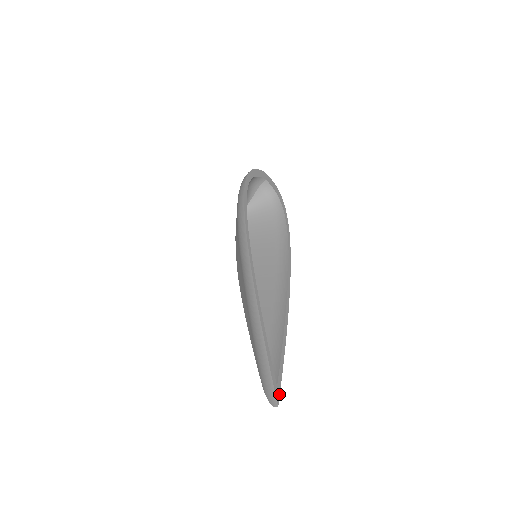
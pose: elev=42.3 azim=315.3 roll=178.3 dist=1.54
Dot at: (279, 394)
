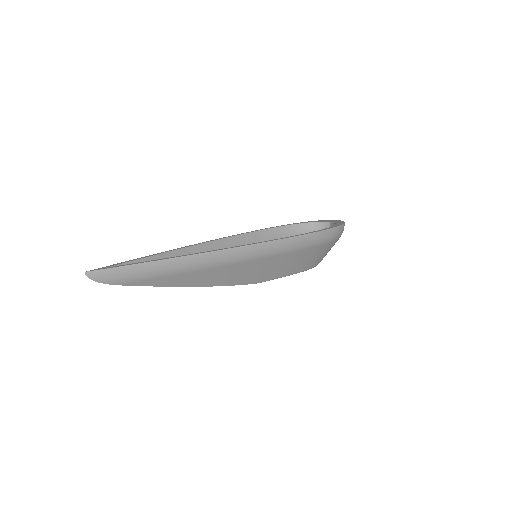
Dot at: (99, 270)
